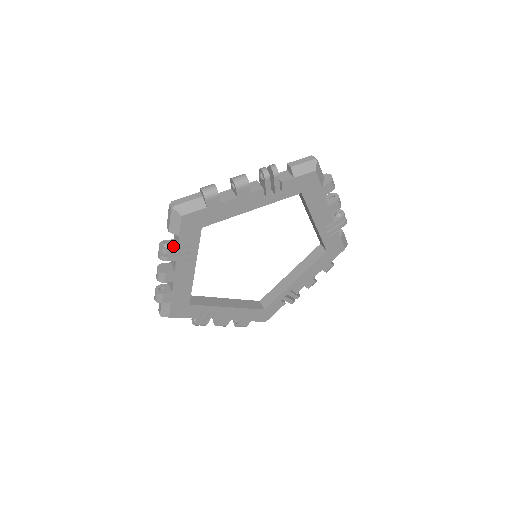
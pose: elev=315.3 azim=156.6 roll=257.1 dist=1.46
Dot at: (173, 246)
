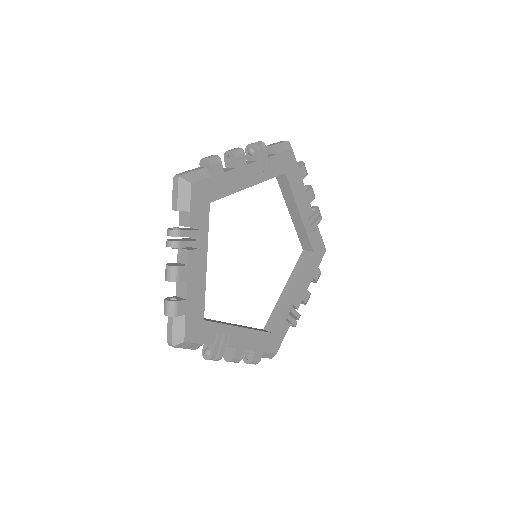
Dot at: (183, 229)
